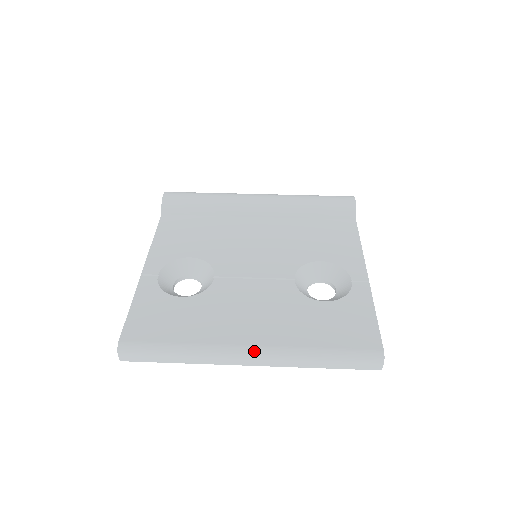
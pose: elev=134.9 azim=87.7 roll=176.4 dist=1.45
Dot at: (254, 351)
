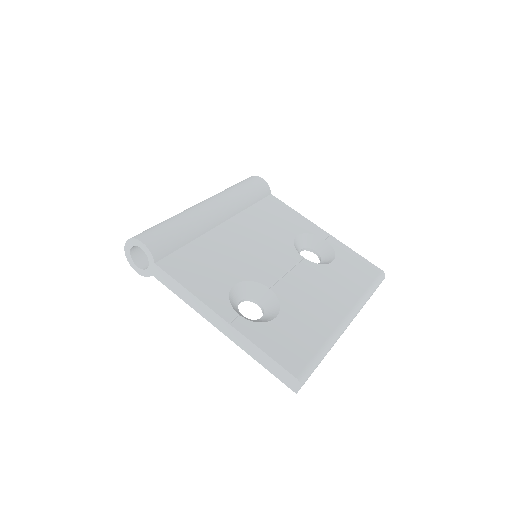
Dot at: (350, 317)
